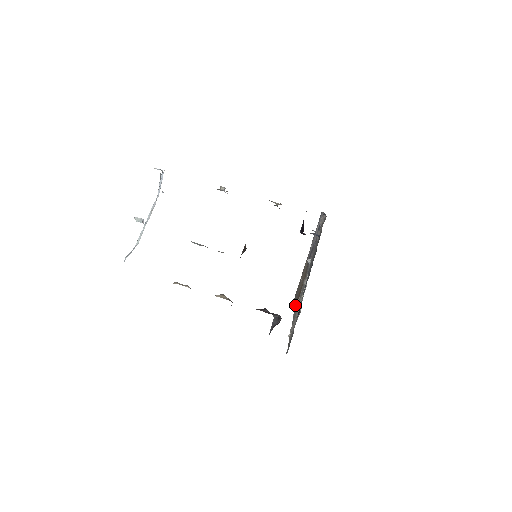
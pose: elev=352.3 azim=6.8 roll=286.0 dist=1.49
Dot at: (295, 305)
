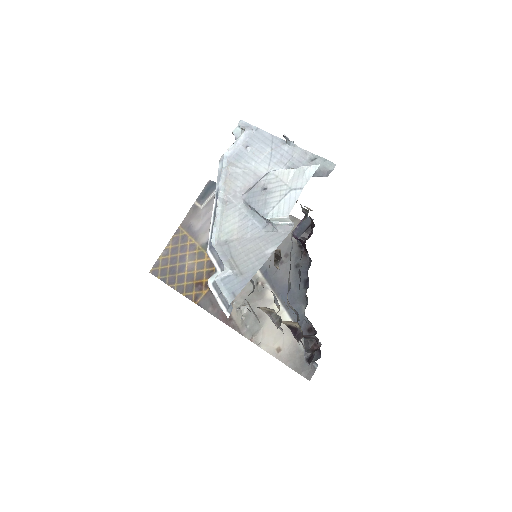
Dot at: (245, 306)
